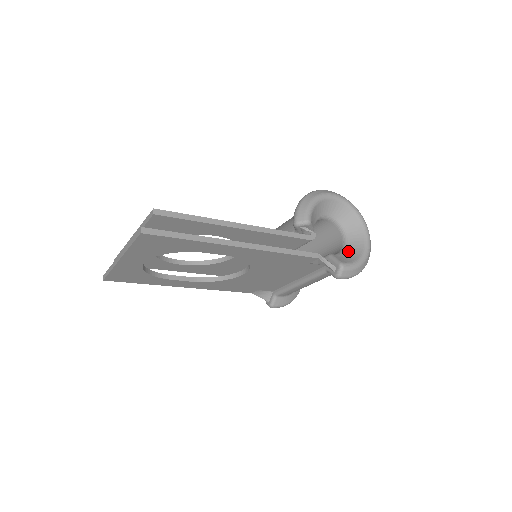
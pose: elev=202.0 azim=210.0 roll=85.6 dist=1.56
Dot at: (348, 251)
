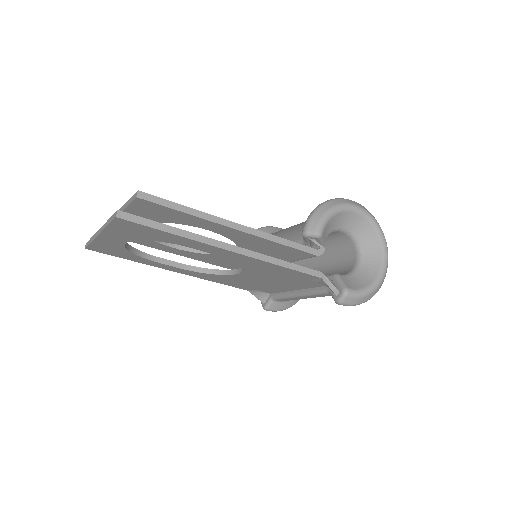
Dot at: (359, 274)
